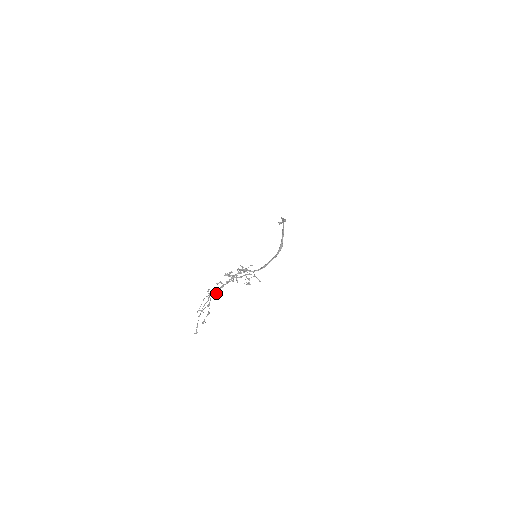
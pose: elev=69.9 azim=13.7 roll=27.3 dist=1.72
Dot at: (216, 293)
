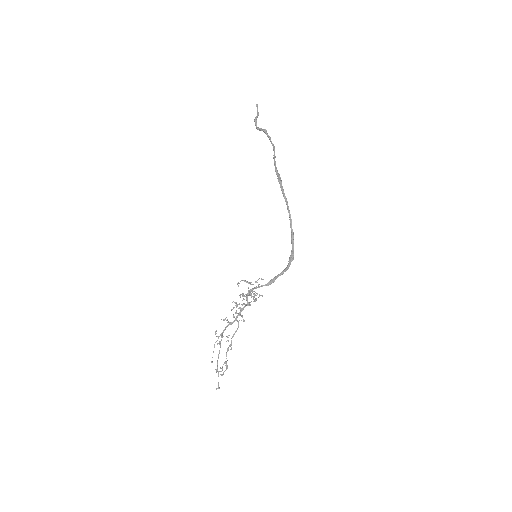
Dot at: (231, 348)
